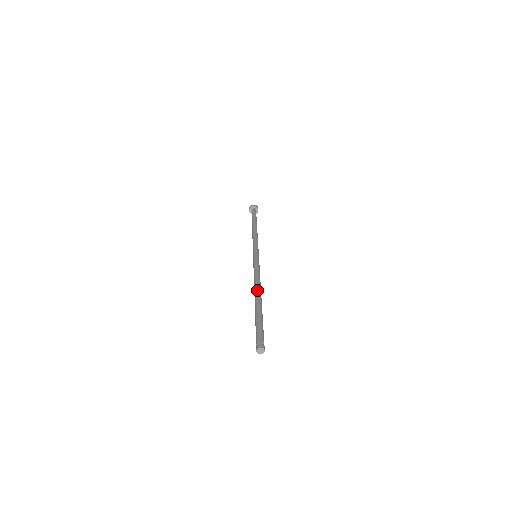
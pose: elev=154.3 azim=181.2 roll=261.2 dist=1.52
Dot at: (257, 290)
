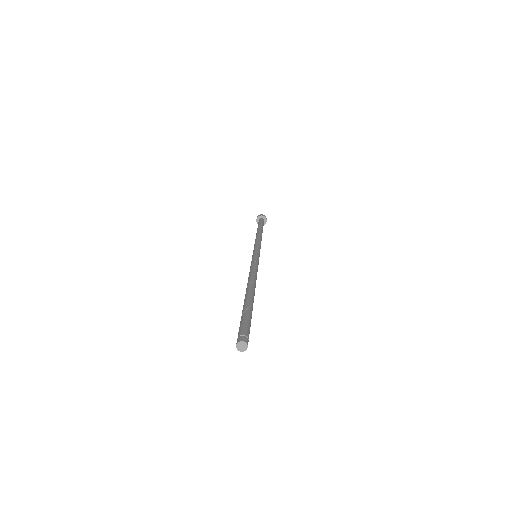
Dot at: (251, 284)
